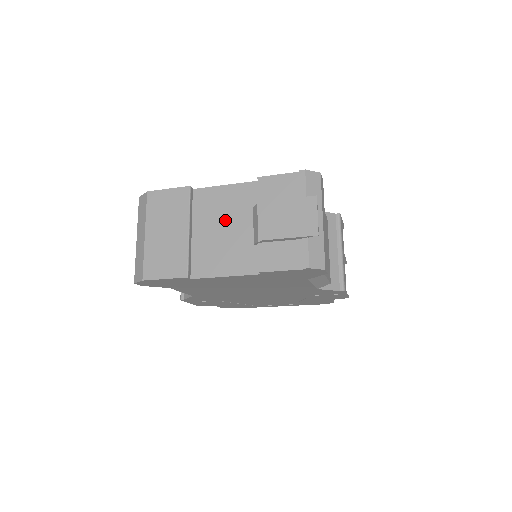
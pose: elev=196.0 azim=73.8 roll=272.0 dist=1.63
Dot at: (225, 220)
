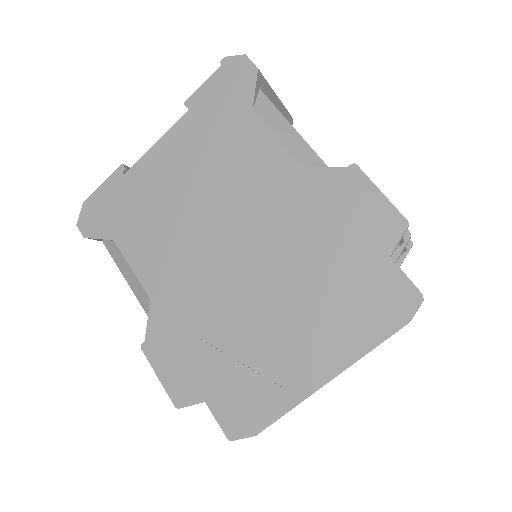
Dot at: occluded
